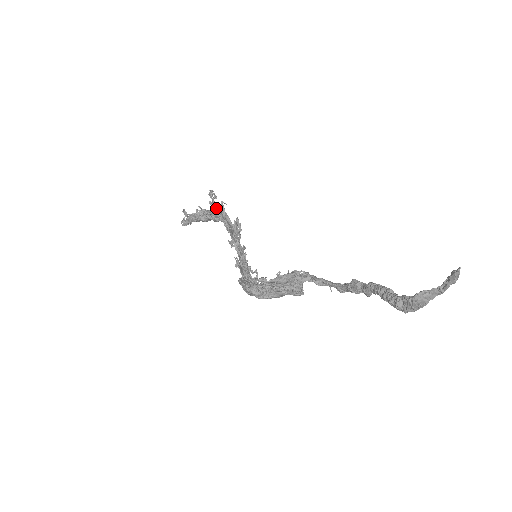
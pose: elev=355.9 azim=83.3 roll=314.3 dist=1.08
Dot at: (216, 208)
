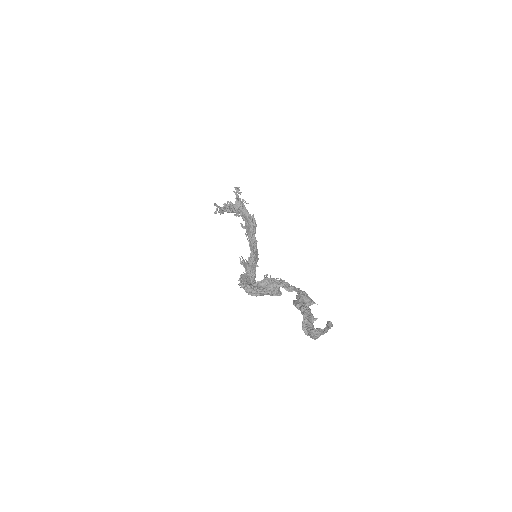
Dot at: (233, 210)
